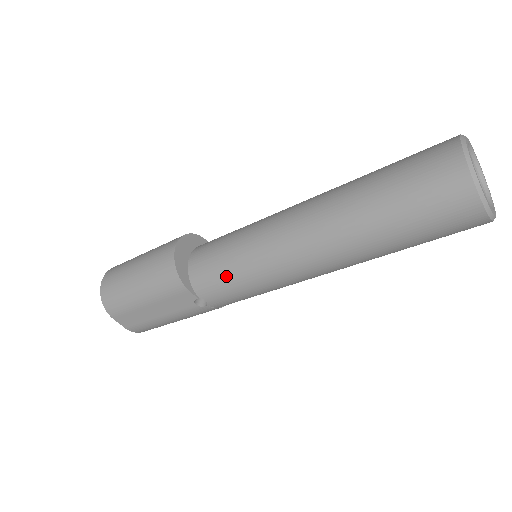
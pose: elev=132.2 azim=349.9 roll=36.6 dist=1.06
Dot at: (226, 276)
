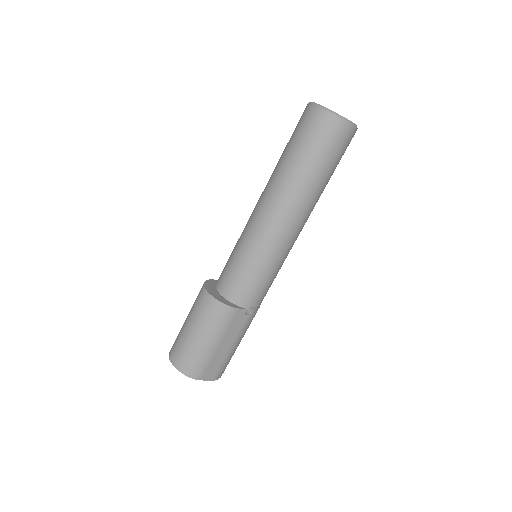
Dot at: (253, 278)
